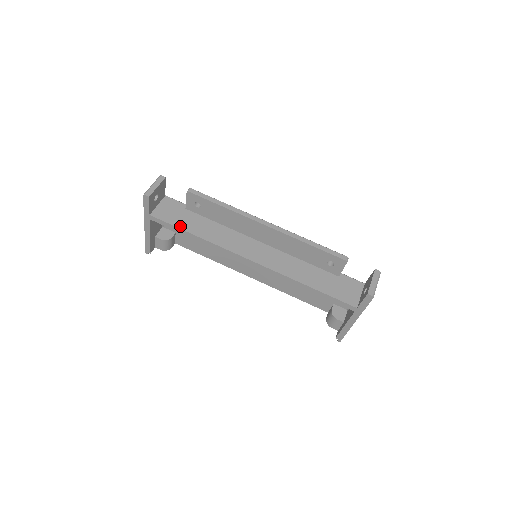
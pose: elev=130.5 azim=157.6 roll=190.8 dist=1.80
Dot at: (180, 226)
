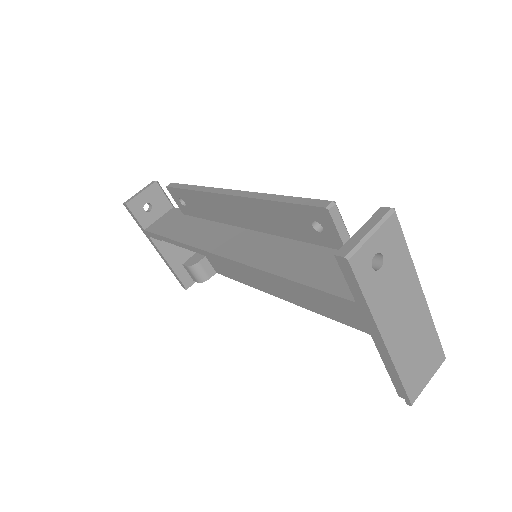
Dot at: (164, 234)
